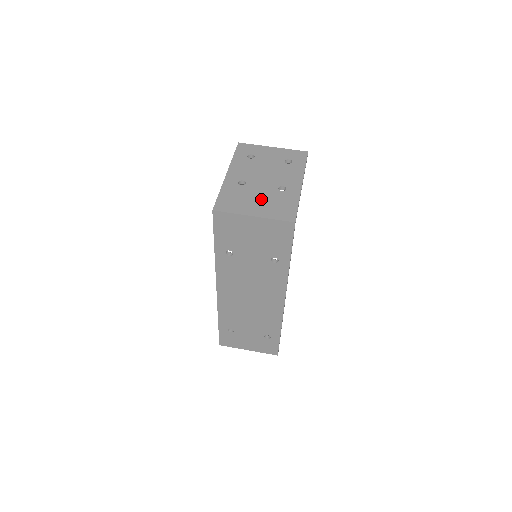
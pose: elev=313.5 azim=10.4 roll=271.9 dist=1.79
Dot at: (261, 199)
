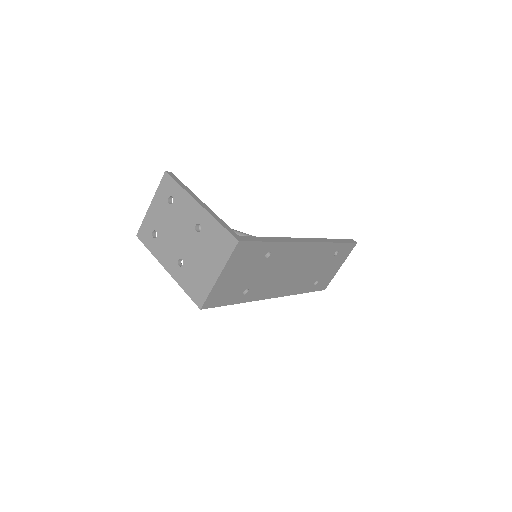
Dot at: (203, 257)
